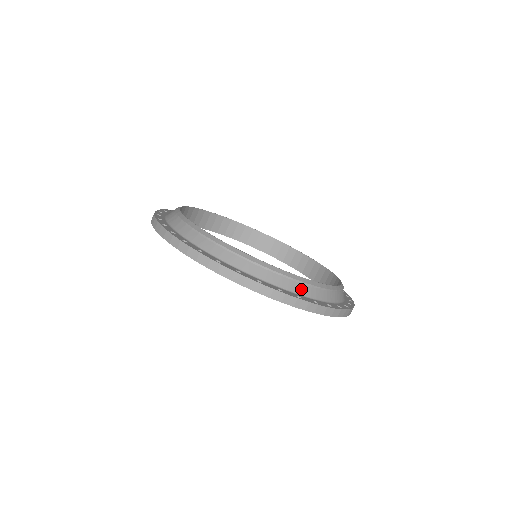
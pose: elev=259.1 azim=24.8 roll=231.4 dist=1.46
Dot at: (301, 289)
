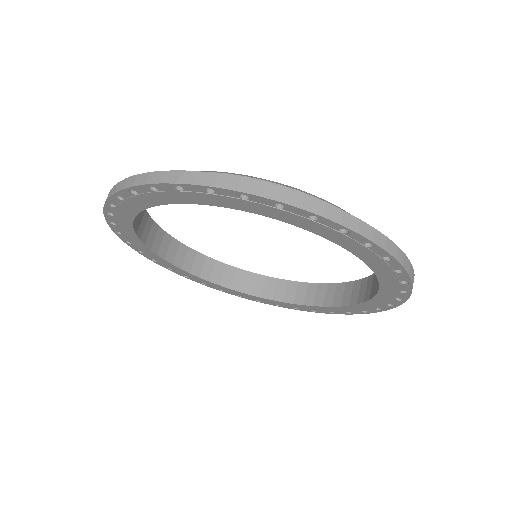
Dot at: occluded
